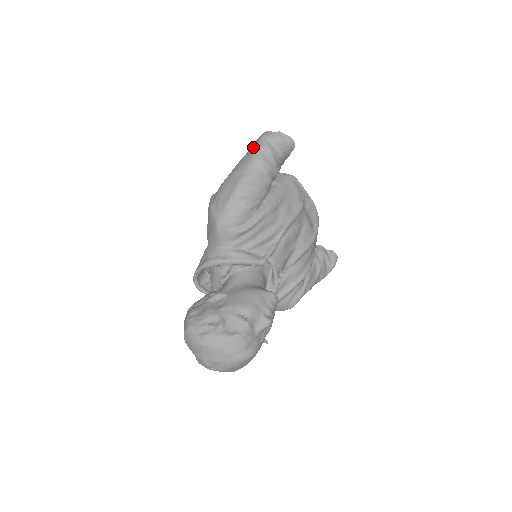
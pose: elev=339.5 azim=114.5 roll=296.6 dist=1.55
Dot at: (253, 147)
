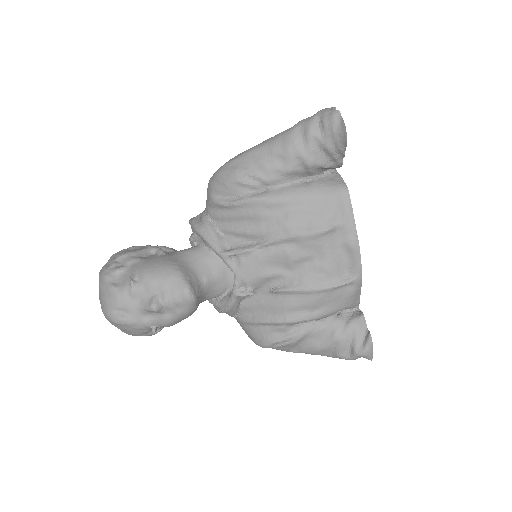
Dot at: occluded
